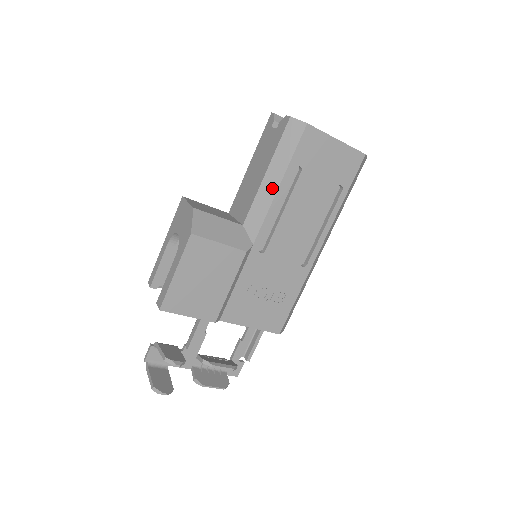
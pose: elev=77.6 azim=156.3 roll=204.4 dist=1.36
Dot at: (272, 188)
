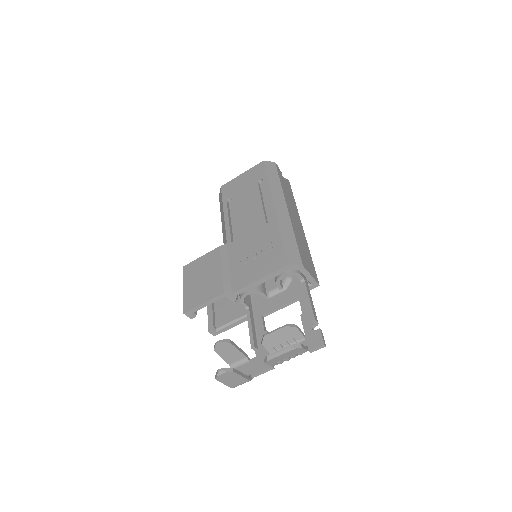
Dot at: (223, 218)
